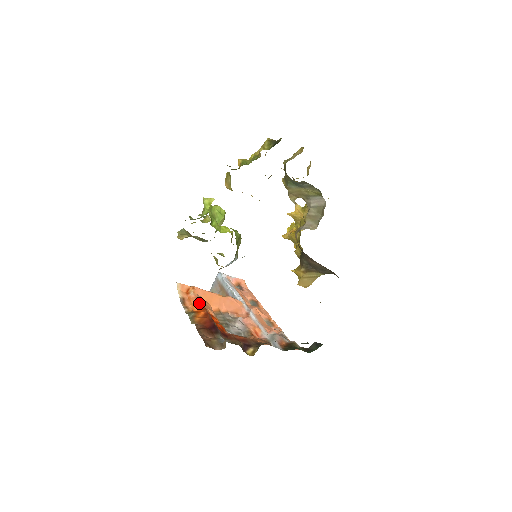
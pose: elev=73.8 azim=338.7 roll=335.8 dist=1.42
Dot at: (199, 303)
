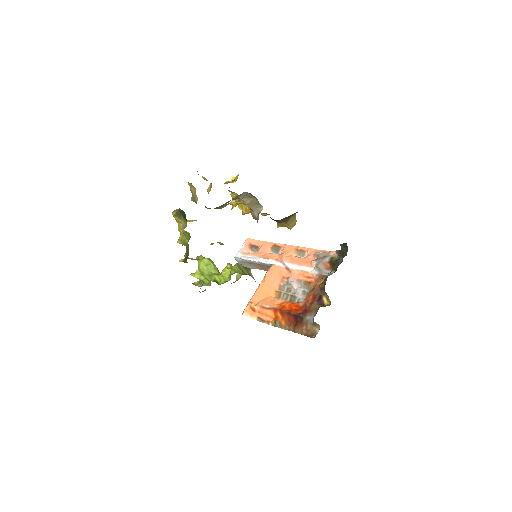
Dot at: (268, 309)
